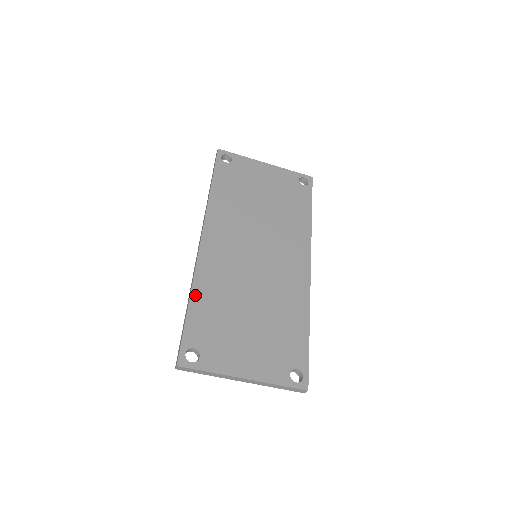
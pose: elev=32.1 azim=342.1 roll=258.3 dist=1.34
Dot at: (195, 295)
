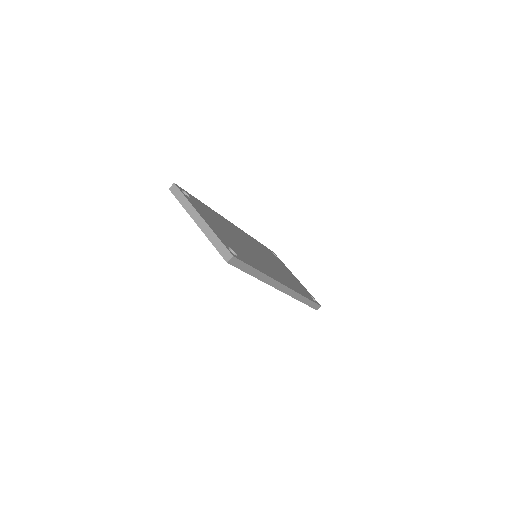
Dot at: (210, 209)
